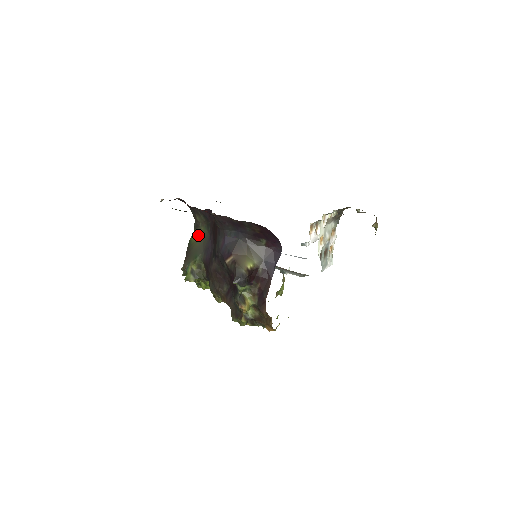
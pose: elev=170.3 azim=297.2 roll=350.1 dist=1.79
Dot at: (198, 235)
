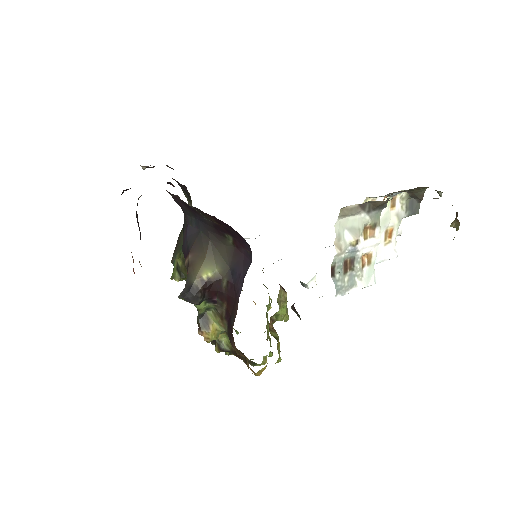
Dot at: occluded
